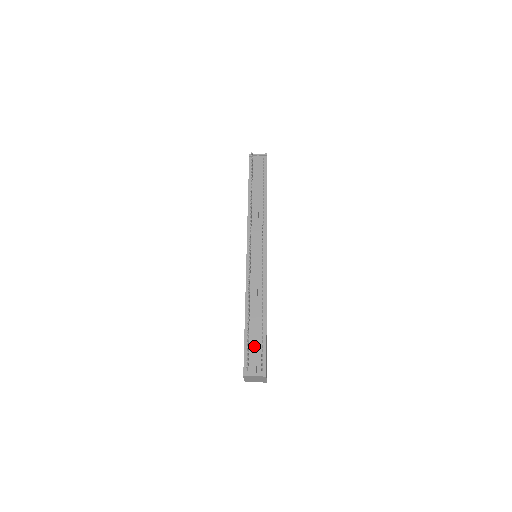
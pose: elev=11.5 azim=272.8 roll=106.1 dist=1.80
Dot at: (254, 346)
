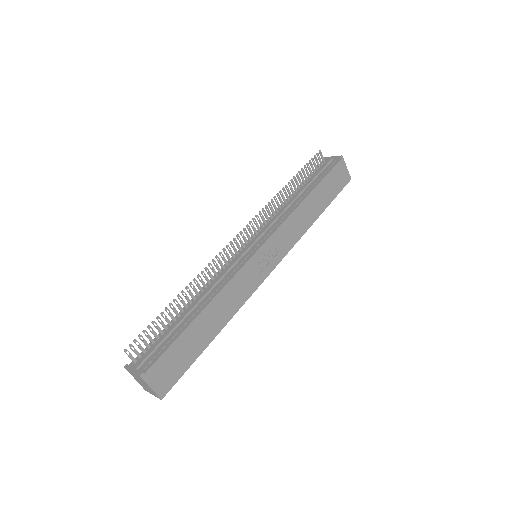
Dot at: (161, 339)
